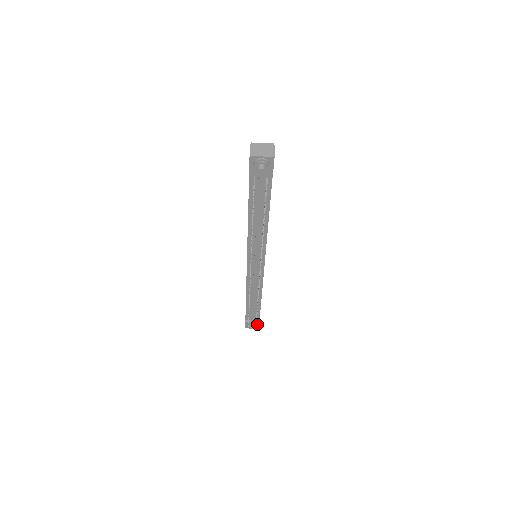
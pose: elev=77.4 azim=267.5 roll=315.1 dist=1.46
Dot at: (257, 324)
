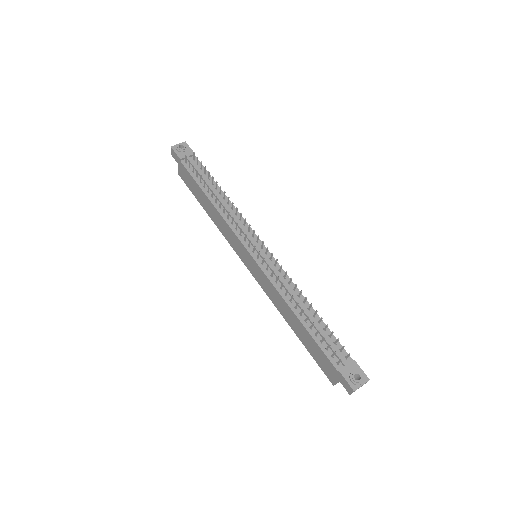
Dot at: (357, 368)
